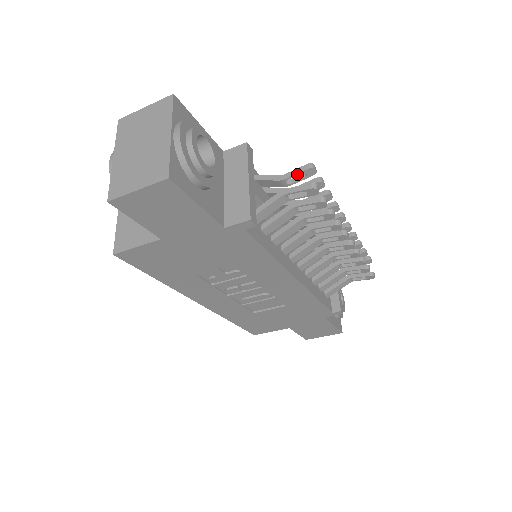
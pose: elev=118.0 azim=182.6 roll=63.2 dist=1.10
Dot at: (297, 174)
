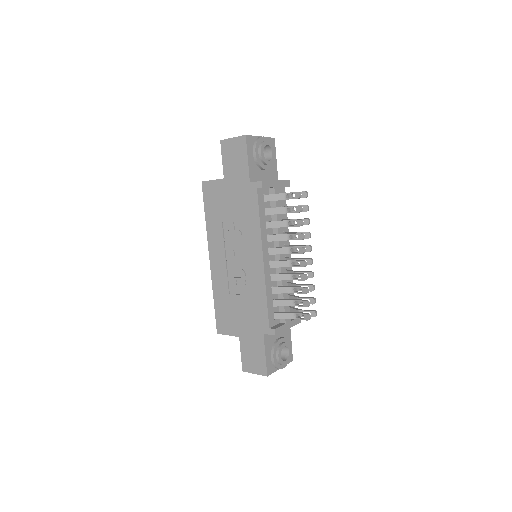
Dot at: occluded
